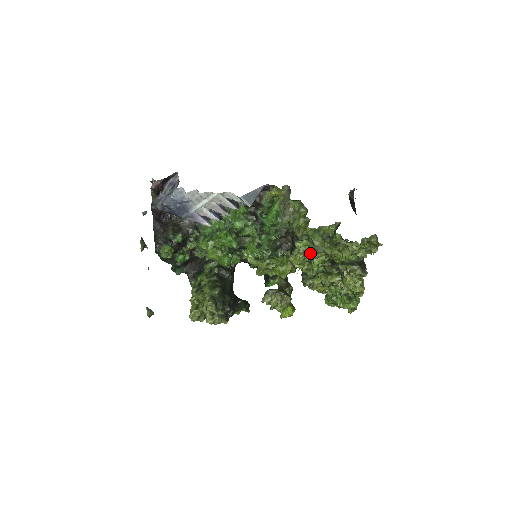
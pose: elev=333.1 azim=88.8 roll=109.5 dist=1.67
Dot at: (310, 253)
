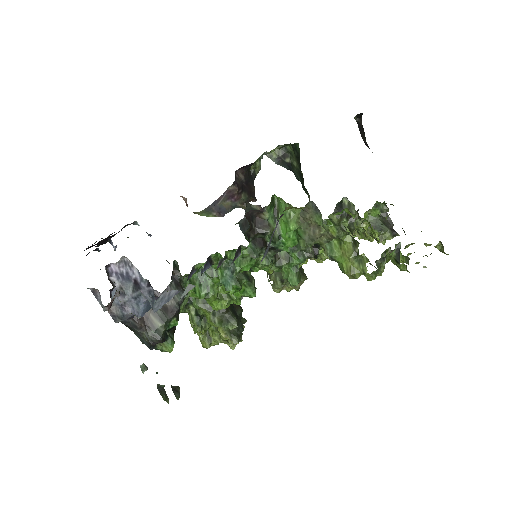
Dot at: occluded
